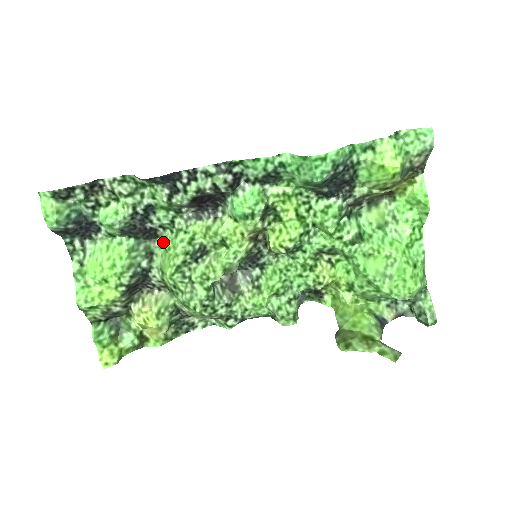
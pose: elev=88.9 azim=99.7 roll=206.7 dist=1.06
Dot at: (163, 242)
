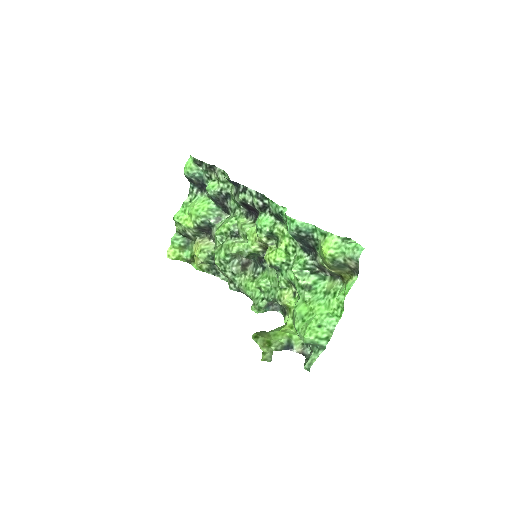
Dot at: (228, 217)
